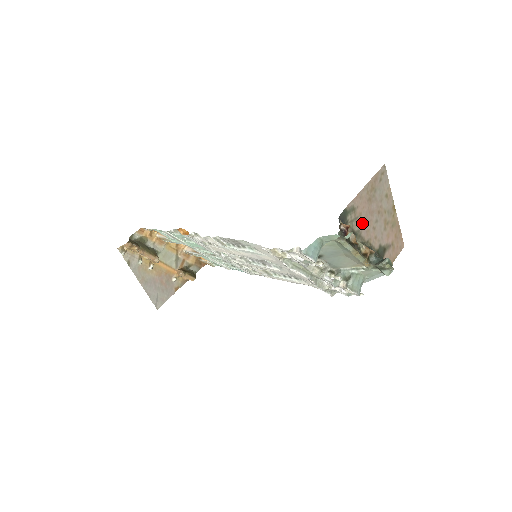
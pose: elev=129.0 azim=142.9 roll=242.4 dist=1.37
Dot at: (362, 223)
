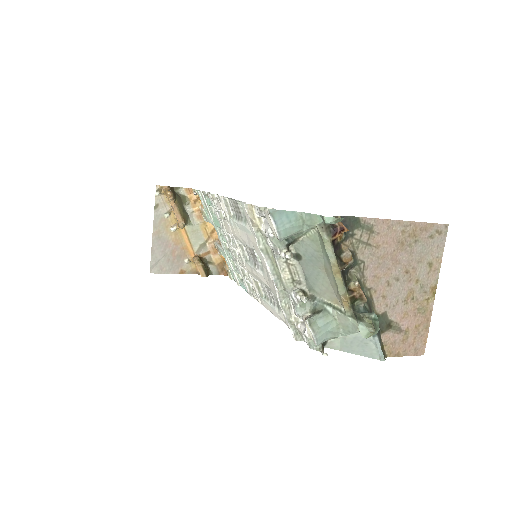
Dot at: (374, 259)
